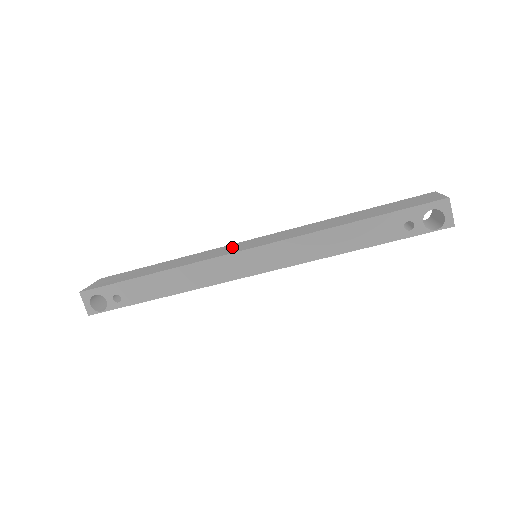
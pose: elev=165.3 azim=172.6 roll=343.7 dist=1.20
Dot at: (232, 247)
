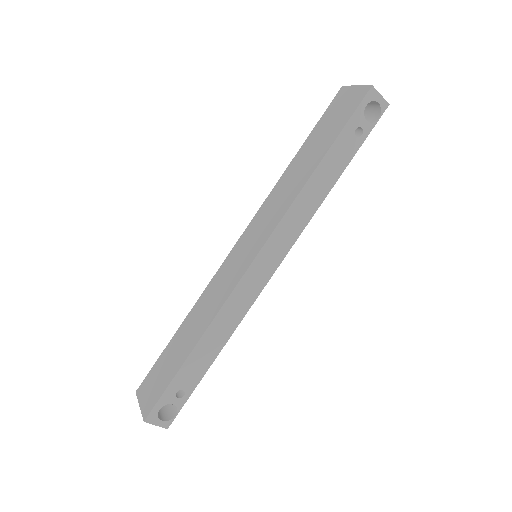
Dot at: (230, 267)
